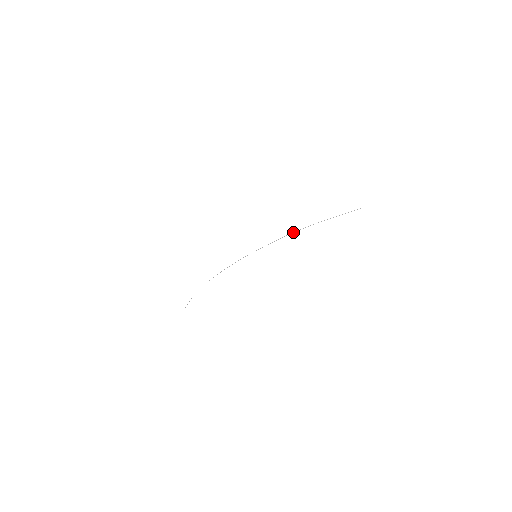
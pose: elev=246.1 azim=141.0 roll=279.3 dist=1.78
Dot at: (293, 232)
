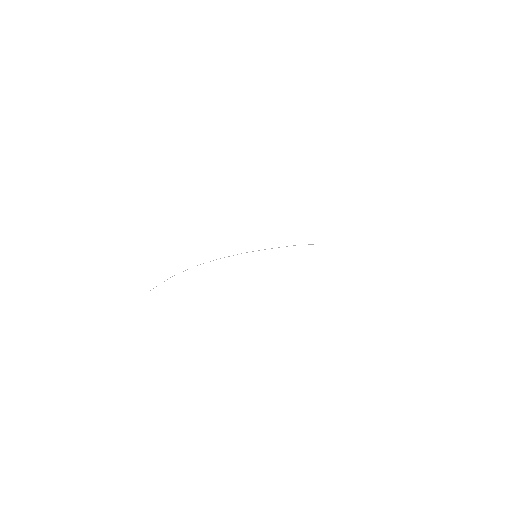
Dot at: occluded
